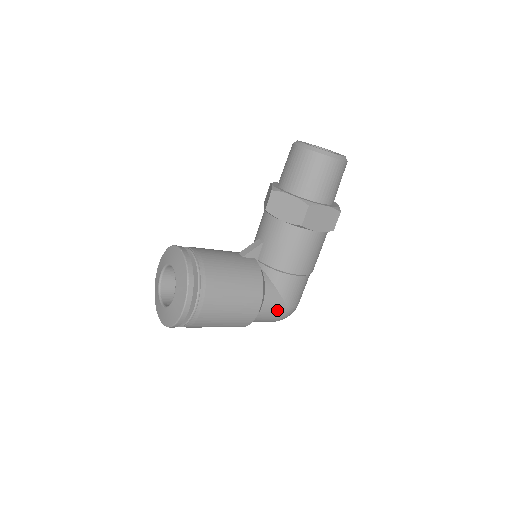
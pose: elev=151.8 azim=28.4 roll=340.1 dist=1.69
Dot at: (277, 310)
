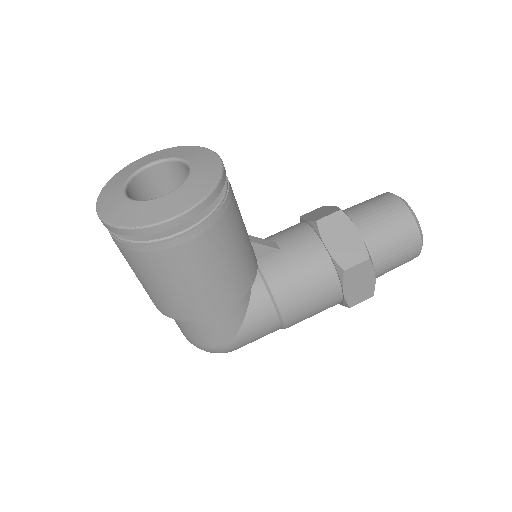
Dot at: (222, 334)
